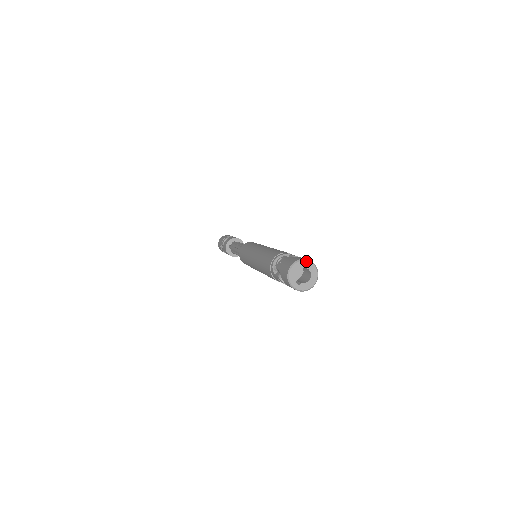
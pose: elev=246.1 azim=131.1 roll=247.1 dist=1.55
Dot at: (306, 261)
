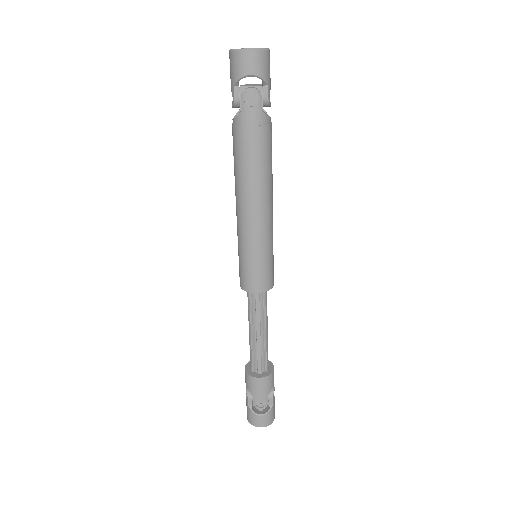
Dot at: occluded
